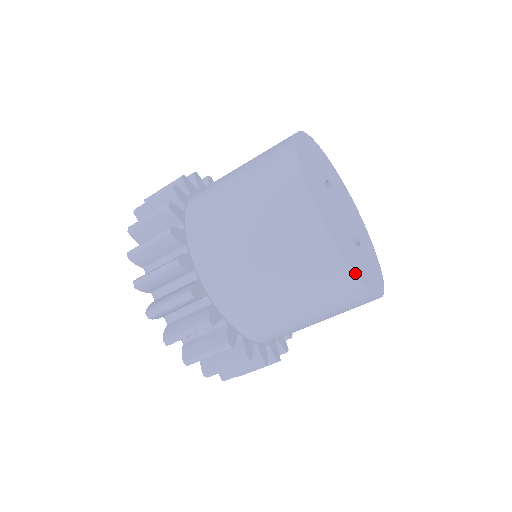
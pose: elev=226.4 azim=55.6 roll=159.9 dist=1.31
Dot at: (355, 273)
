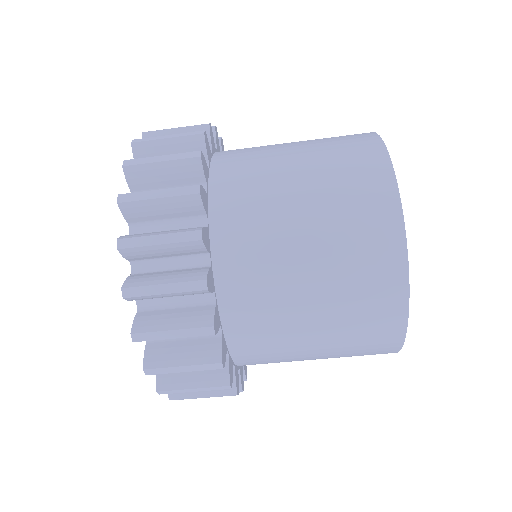
Dot at: (403, 340)
